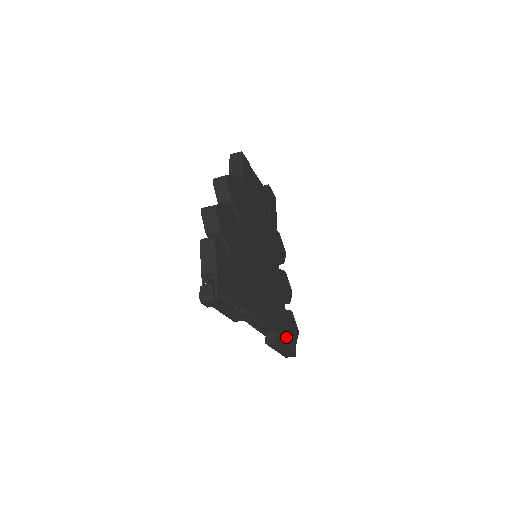
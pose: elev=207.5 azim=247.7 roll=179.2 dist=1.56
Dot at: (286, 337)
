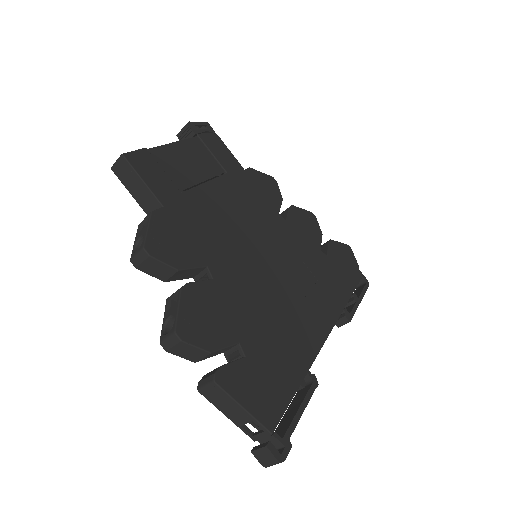
Dot at: (350, 287)
